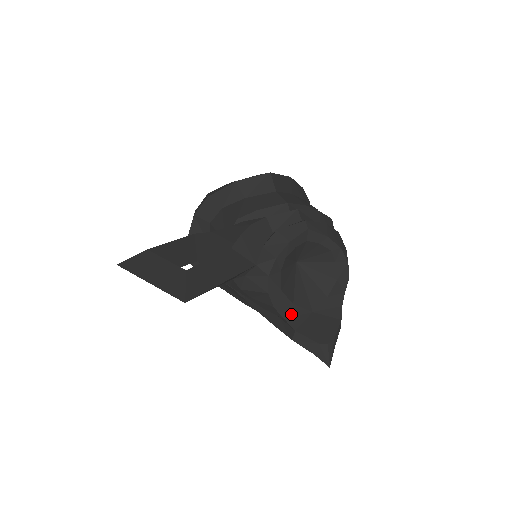
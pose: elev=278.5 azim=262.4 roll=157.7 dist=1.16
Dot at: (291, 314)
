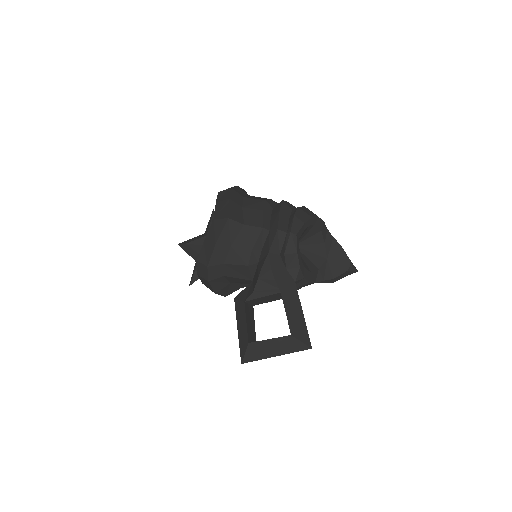
Dot at: (323, 274)
